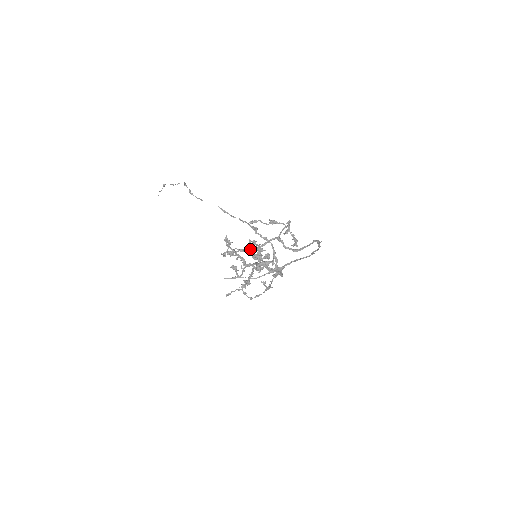
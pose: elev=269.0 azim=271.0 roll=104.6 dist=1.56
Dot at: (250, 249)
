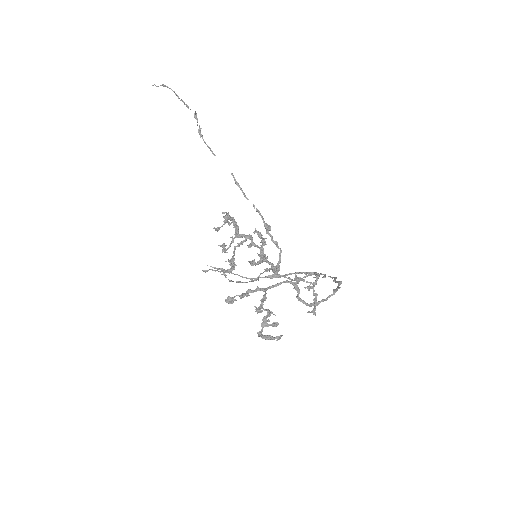
Dot at: (256, 290)
